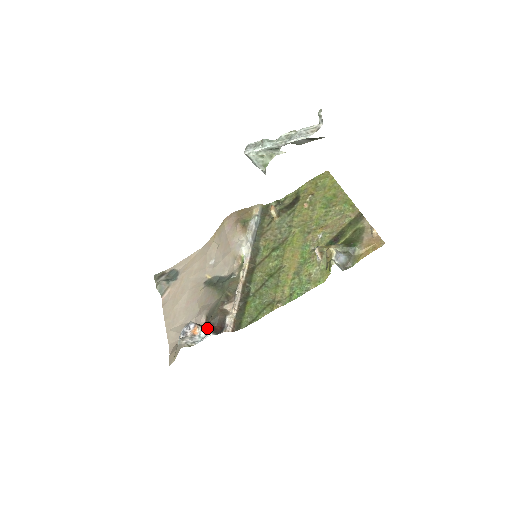
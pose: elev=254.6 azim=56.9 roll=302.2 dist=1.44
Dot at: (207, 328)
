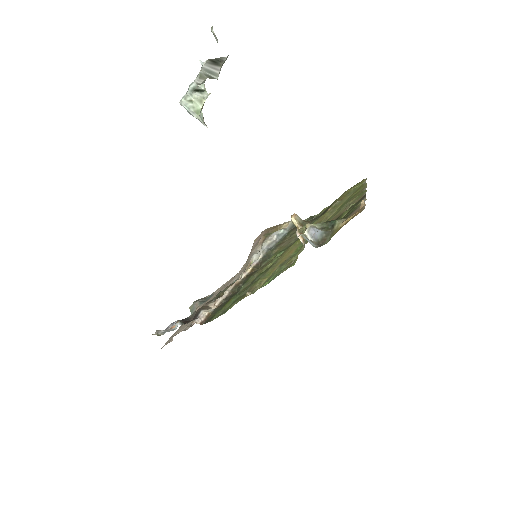
Dot at: (181, 320)
